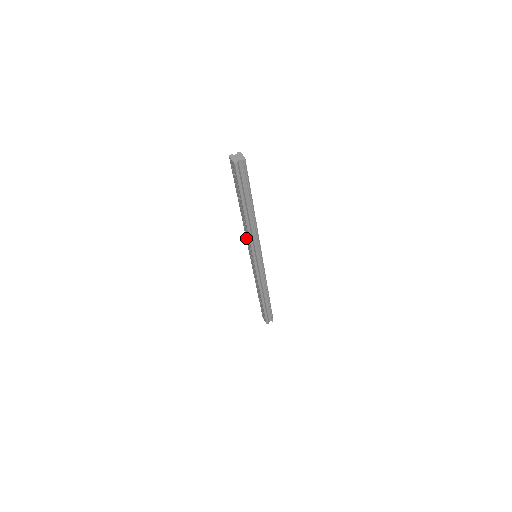
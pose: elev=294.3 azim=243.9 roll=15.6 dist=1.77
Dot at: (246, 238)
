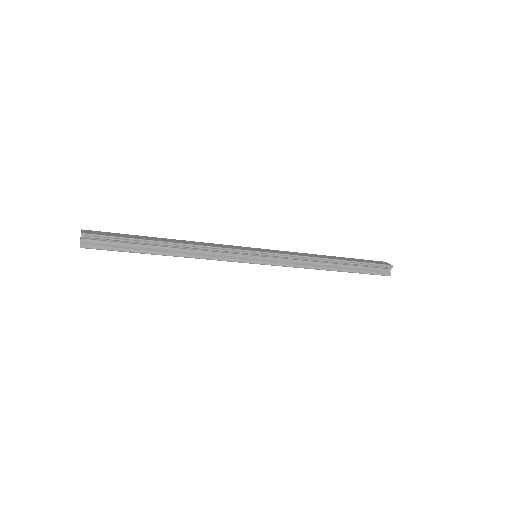
Dot at: occluded
